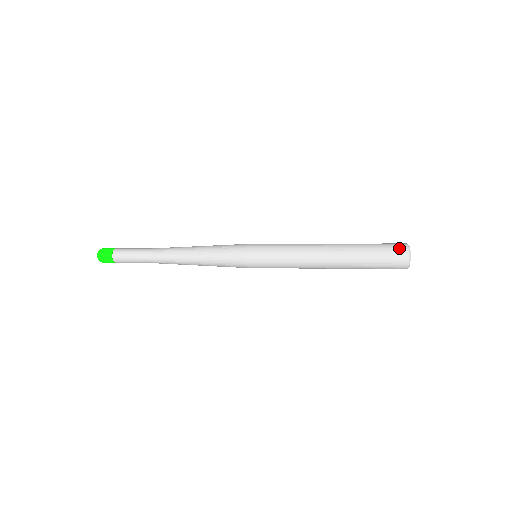
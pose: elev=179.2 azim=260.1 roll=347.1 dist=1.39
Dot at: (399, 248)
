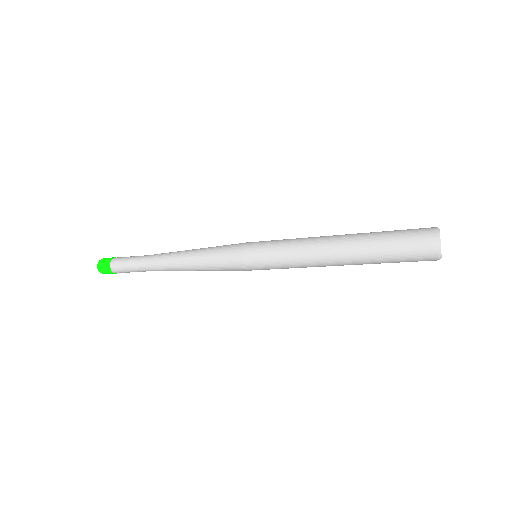
Dot at: (425, 242)
